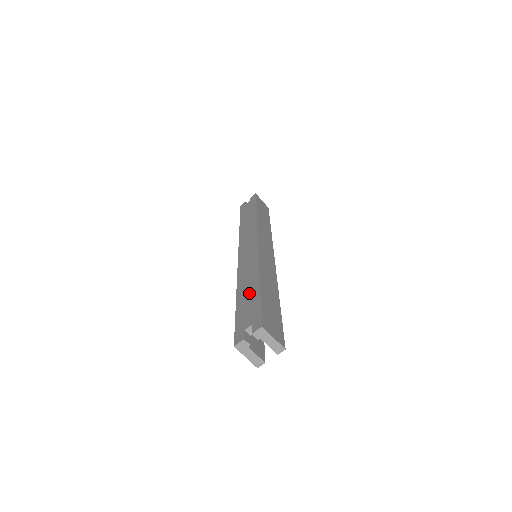
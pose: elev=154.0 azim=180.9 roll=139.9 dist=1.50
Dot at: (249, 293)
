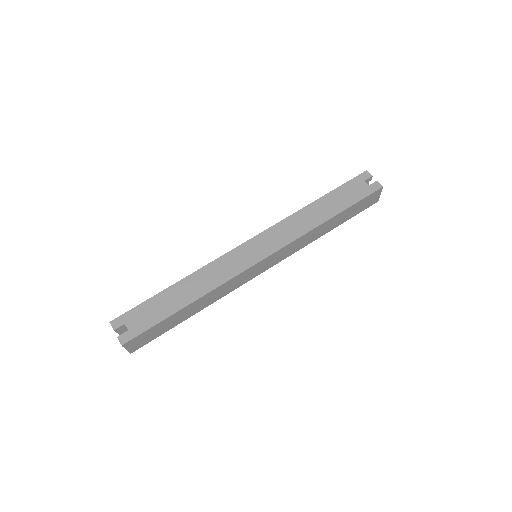
Dot at: (173, 301)
